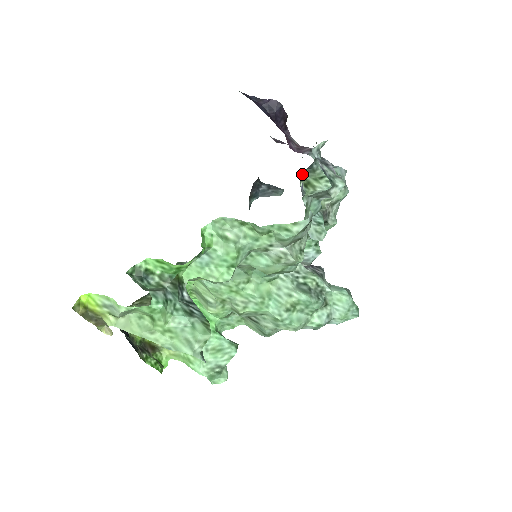
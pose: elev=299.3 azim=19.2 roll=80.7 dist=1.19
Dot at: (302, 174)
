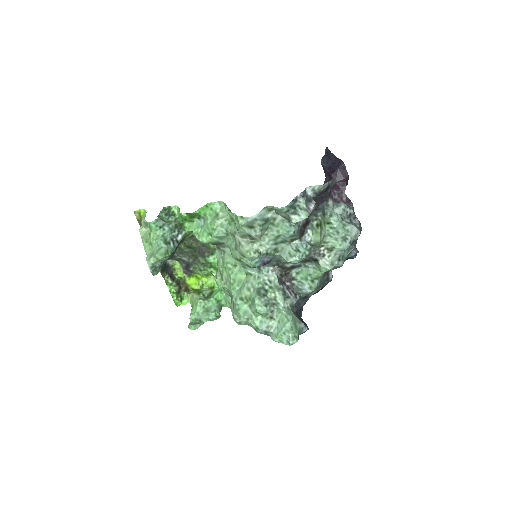
Dot at: (317, 214)
